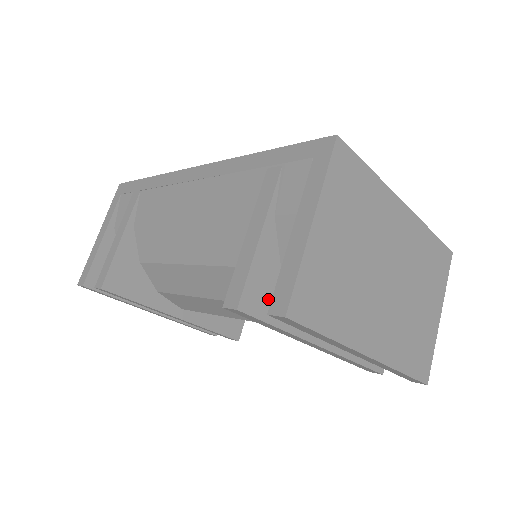
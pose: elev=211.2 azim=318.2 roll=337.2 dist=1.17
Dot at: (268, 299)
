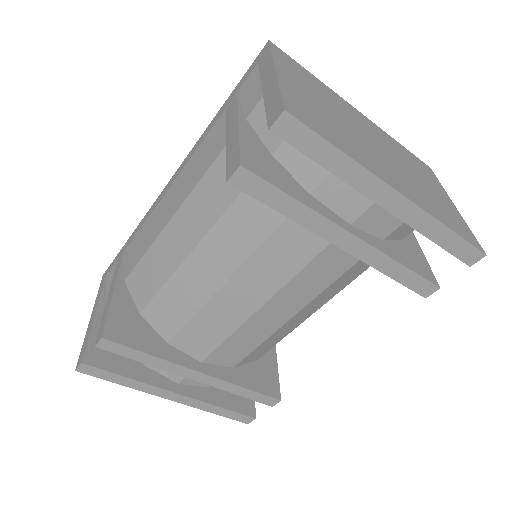
Dot at: (270, 171)
